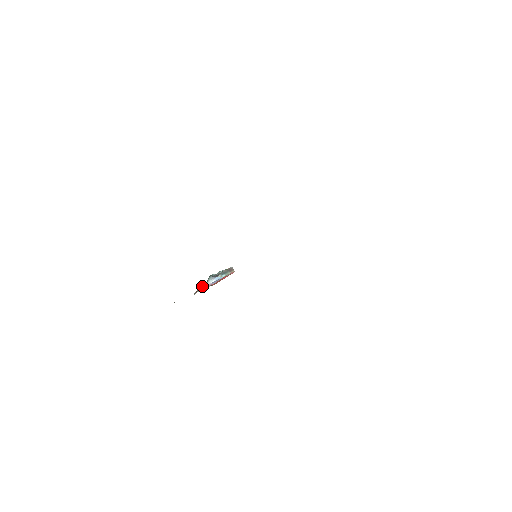
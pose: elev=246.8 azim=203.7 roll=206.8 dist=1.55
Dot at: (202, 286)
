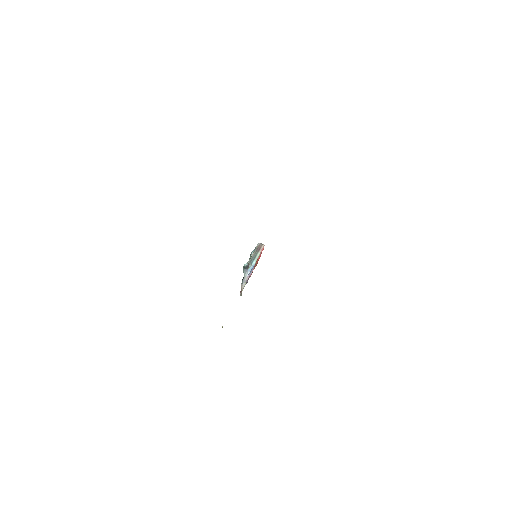
Dot at: (242, 283)
